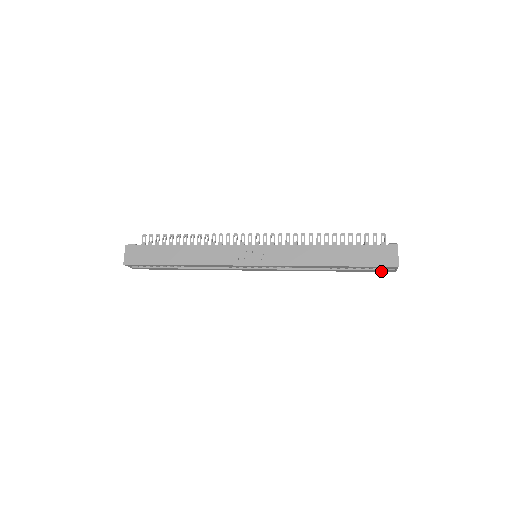
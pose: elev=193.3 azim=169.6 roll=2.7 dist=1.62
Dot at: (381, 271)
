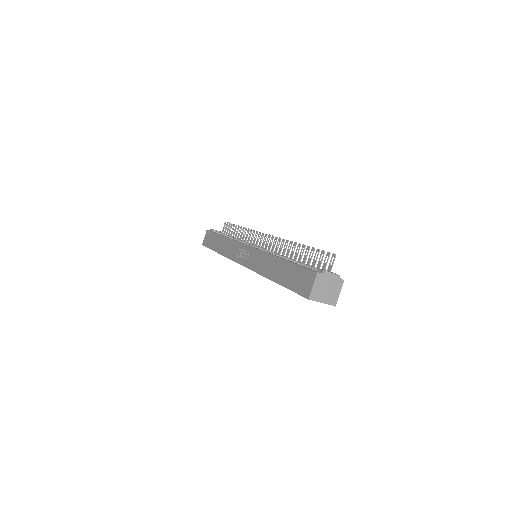
Dot at: occluded
